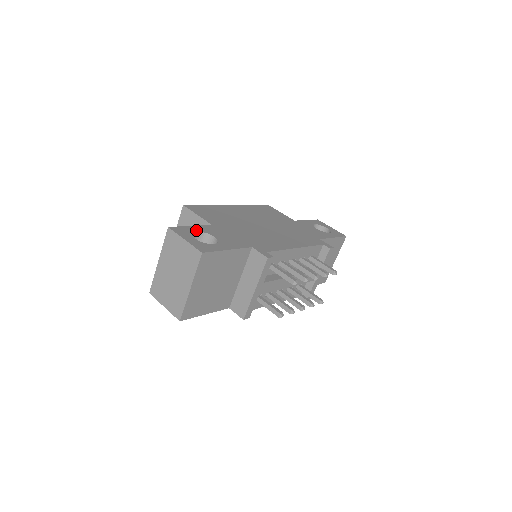
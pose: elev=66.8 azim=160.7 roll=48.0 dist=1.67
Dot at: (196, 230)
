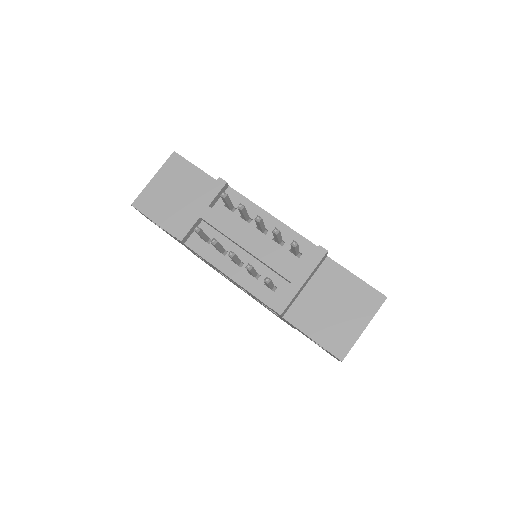
Dot at: occluded
